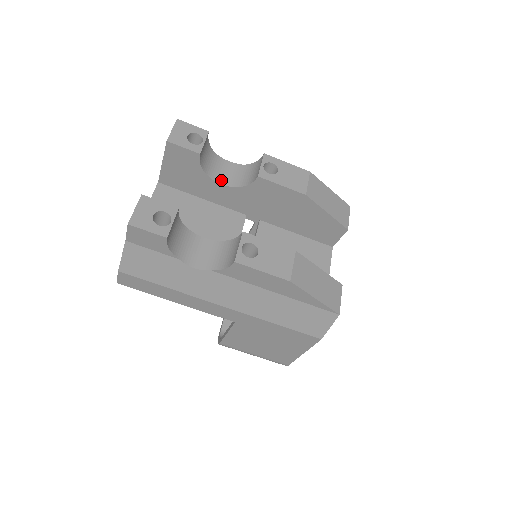
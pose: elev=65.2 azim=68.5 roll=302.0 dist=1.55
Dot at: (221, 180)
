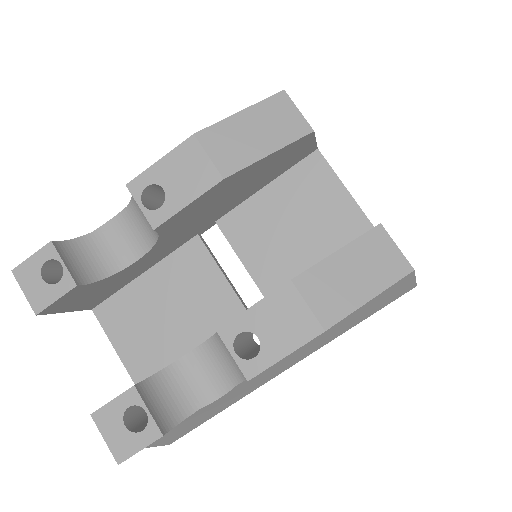
Dot at: (131, 256)
